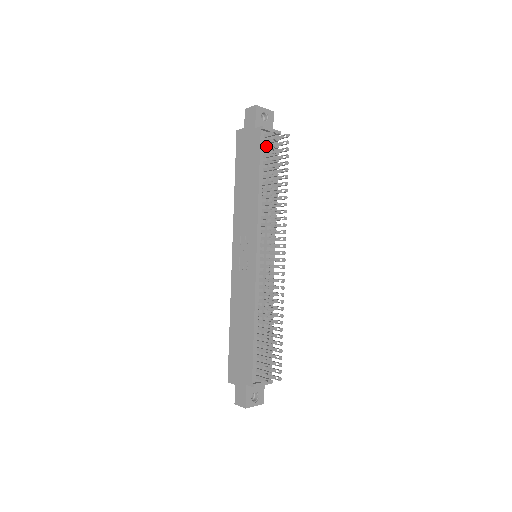
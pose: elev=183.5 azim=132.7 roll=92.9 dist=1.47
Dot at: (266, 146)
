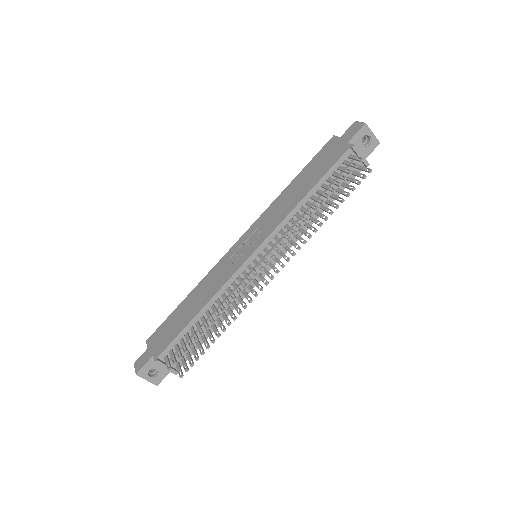
Dot at: (344, 166)
